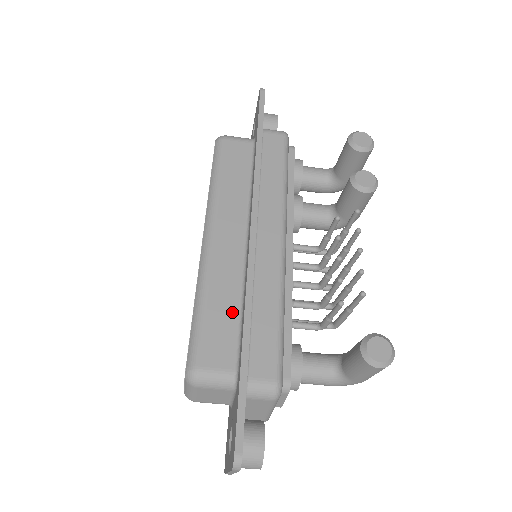
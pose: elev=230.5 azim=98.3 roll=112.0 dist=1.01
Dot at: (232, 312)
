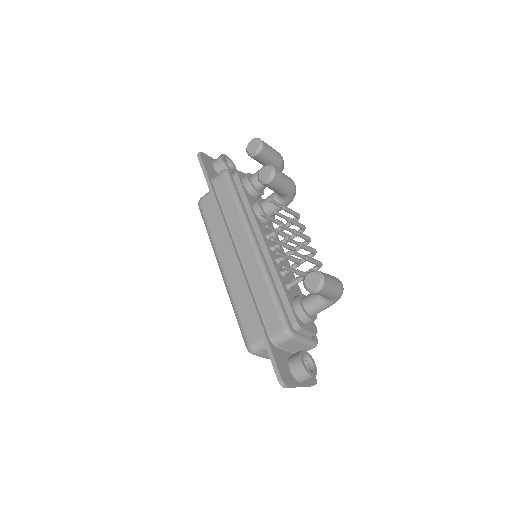
Dot at: occluded
